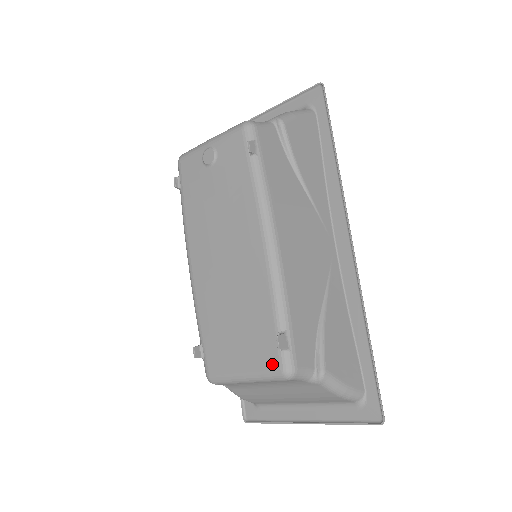
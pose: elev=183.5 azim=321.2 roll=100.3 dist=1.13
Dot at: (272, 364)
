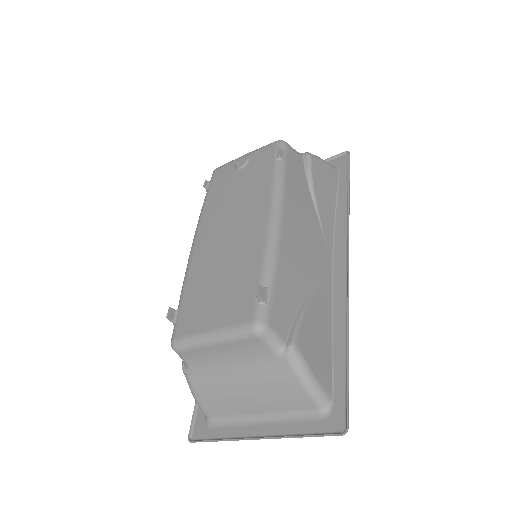
Dot at: (244, 316)
